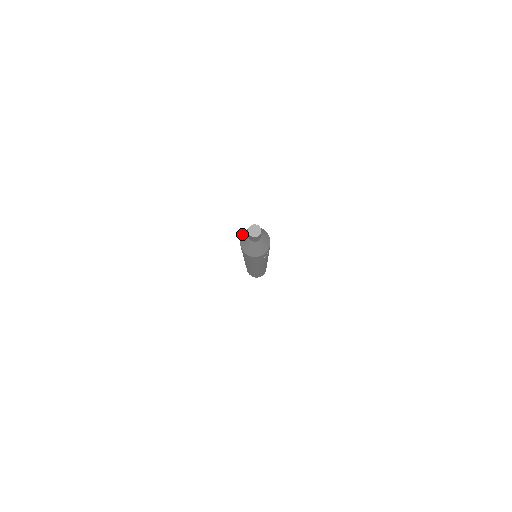
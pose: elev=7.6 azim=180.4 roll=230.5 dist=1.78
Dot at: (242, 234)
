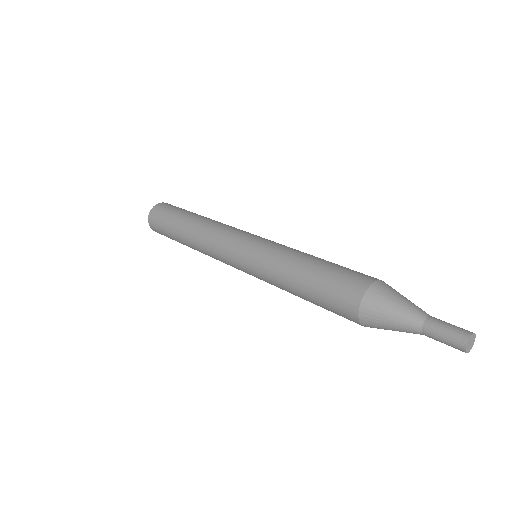
Dot at: (362, 316)
